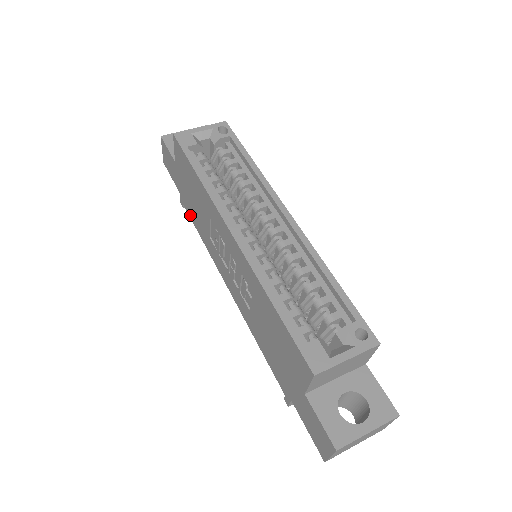
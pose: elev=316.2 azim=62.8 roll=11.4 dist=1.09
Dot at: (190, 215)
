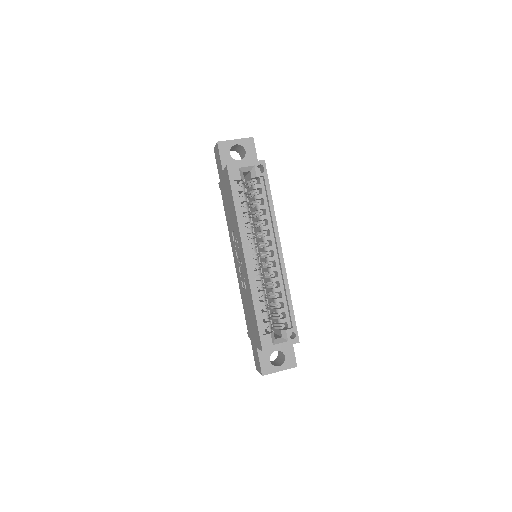
Dot at: (223, 201)
